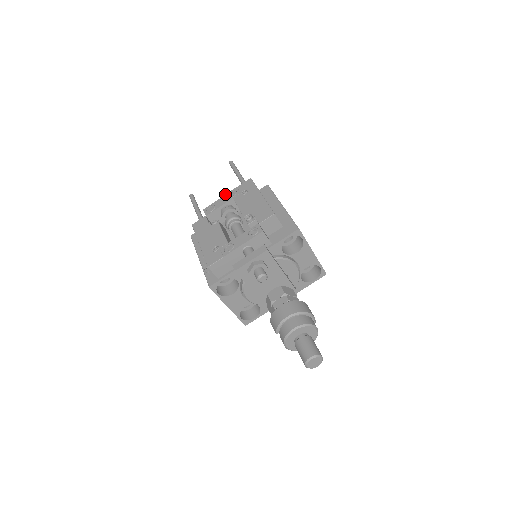
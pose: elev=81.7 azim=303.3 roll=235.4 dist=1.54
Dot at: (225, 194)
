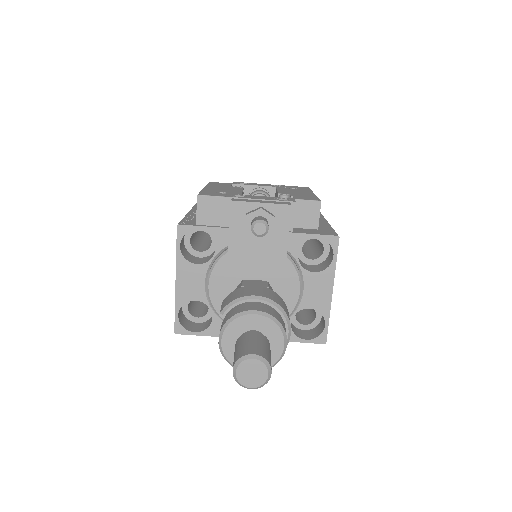
Dot at: (269, 184)
